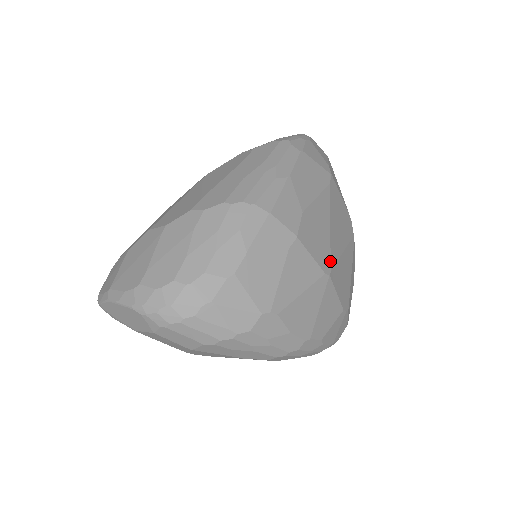
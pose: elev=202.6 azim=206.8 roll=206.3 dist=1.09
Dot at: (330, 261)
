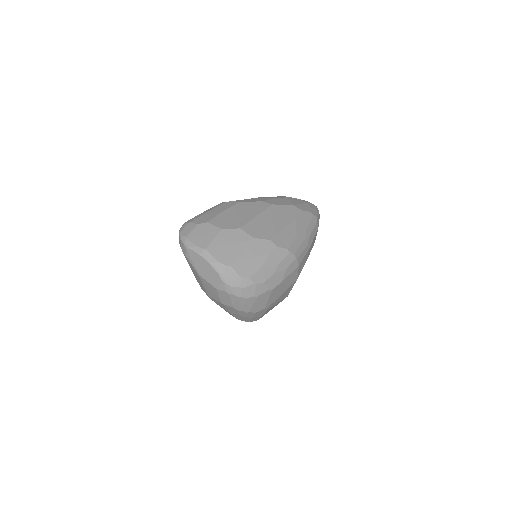
Dot at: occluded
